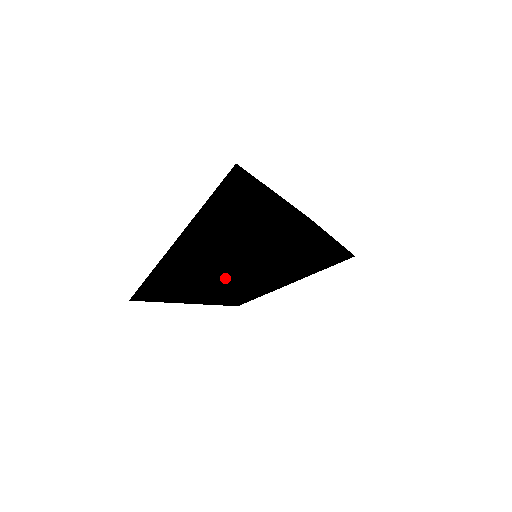
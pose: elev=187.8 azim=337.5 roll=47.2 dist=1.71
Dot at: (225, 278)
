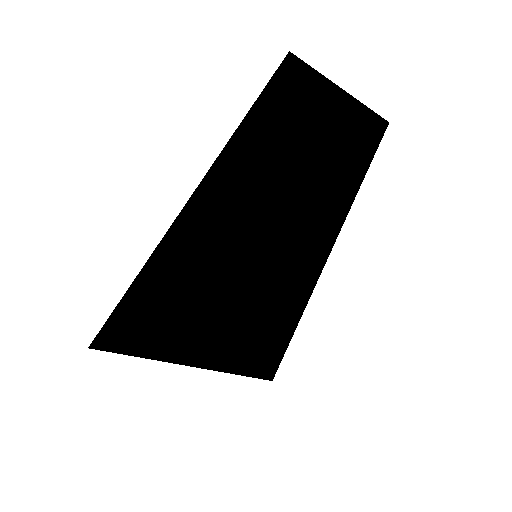
Dot at: (285, 212)
